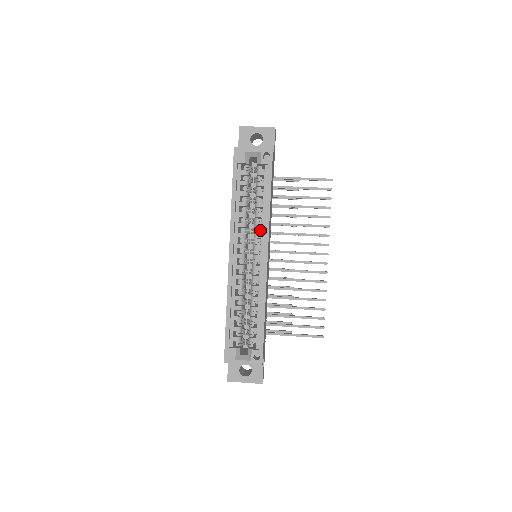
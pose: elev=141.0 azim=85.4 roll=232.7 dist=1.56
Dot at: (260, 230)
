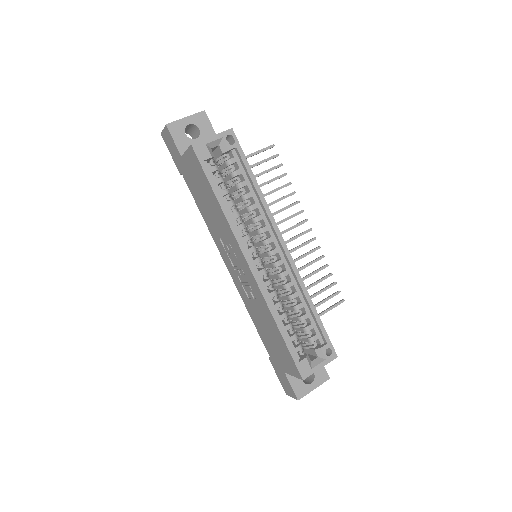
Dot at: occluded
